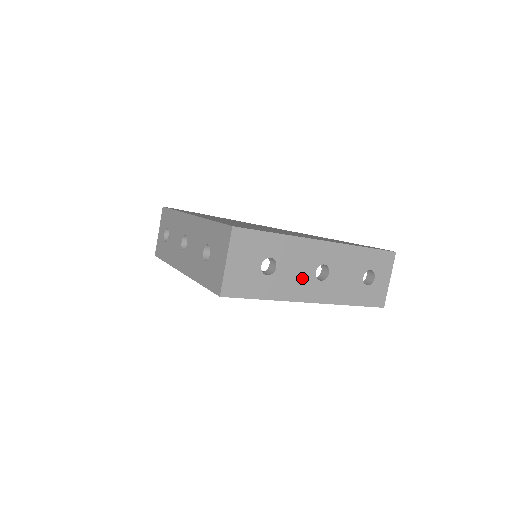
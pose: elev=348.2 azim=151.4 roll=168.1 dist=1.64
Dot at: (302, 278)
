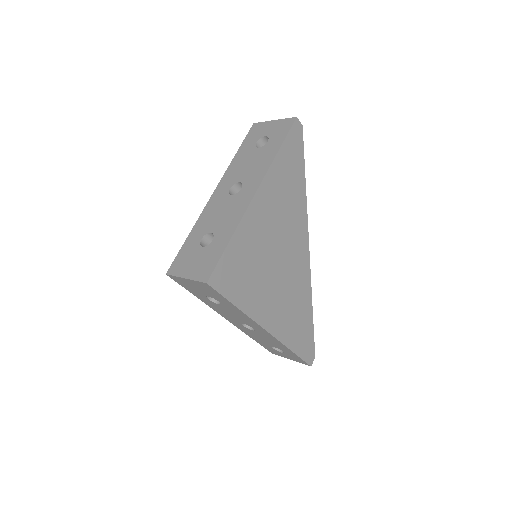
Dot at: (231, 316)
